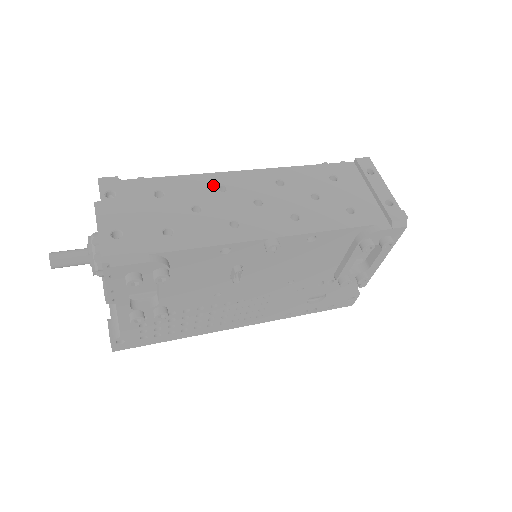
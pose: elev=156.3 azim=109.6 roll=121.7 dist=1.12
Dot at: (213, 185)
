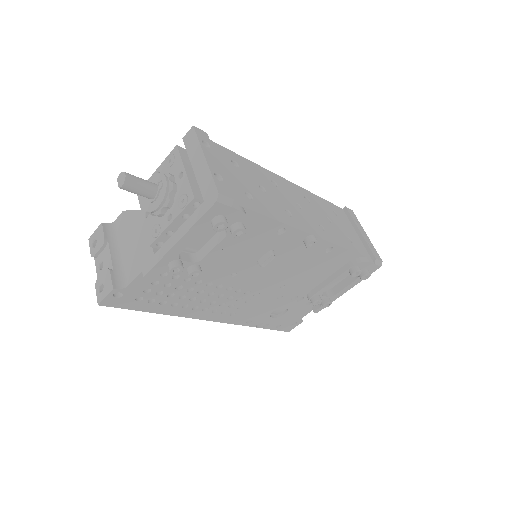
Dot at: (268, 178)
